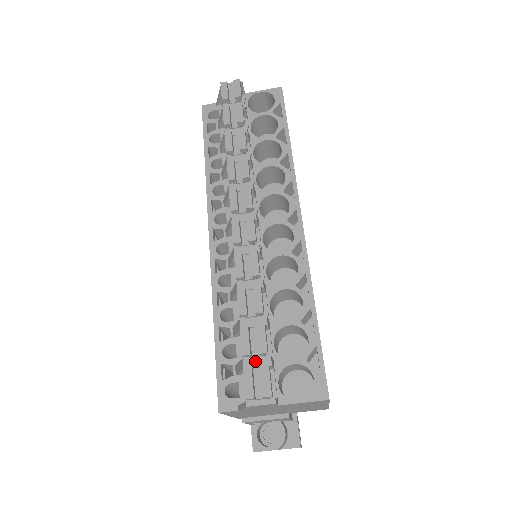
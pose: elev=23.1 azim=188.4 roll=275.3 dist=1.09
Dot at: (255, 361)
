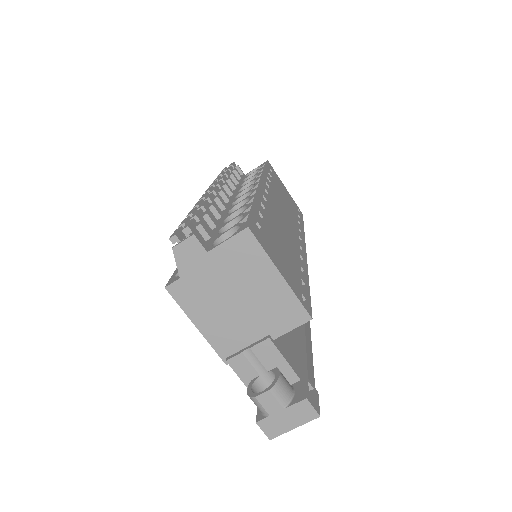
Dot at: occluded
